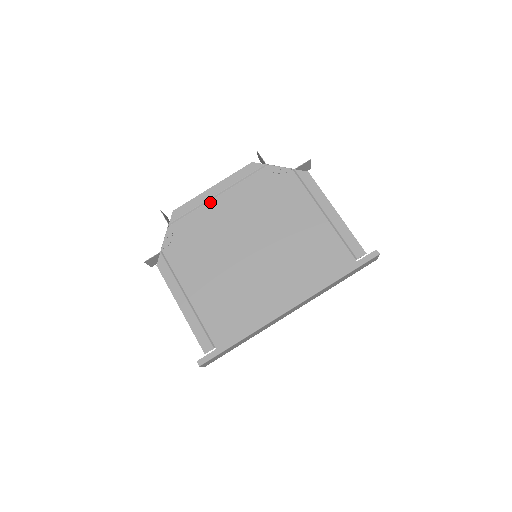
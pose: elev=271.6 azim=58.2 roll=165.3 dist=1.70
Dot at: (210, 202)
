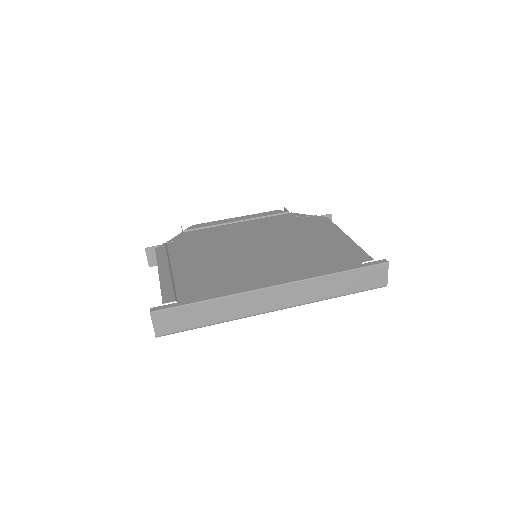
Dot at: (229, 225)
